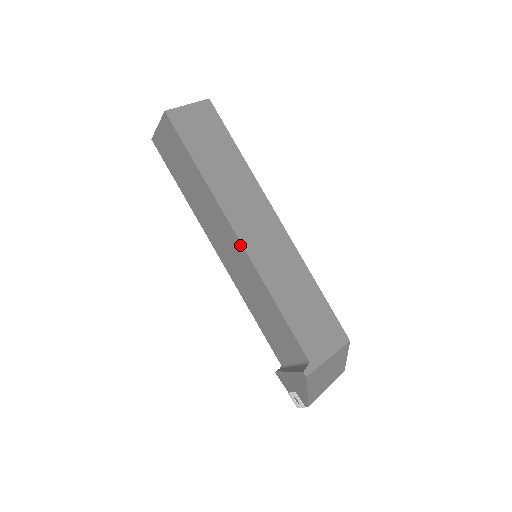
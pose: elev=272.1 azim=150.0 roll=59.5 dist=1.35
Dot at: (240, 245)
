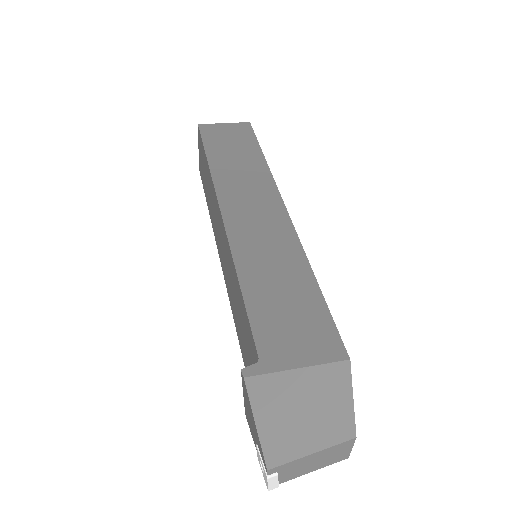
Dot at: (222, 222)
